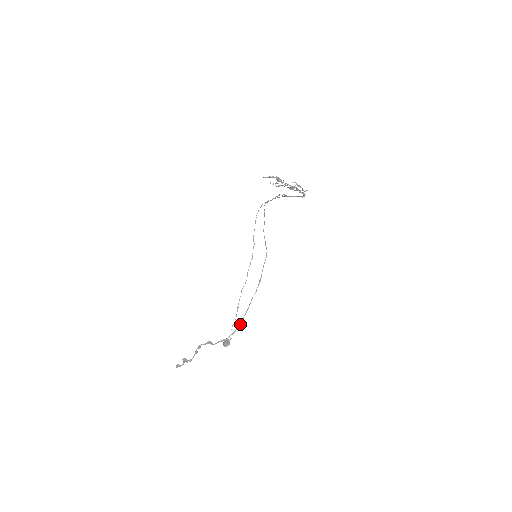
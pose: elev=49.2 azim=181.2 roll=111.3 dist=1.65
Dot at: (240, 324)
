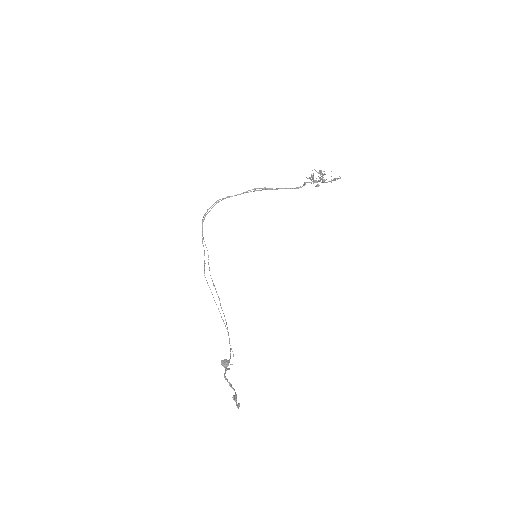
Dot at: occluded
